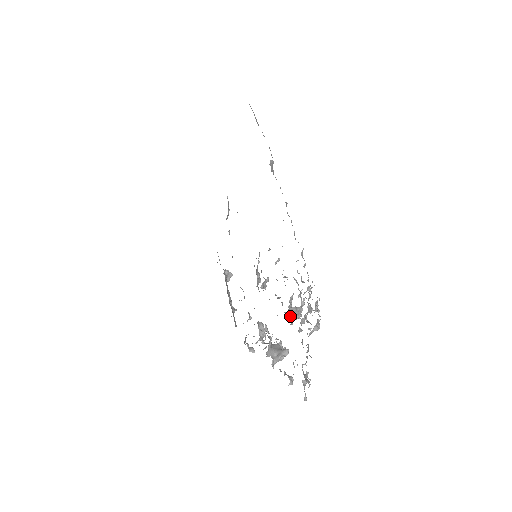
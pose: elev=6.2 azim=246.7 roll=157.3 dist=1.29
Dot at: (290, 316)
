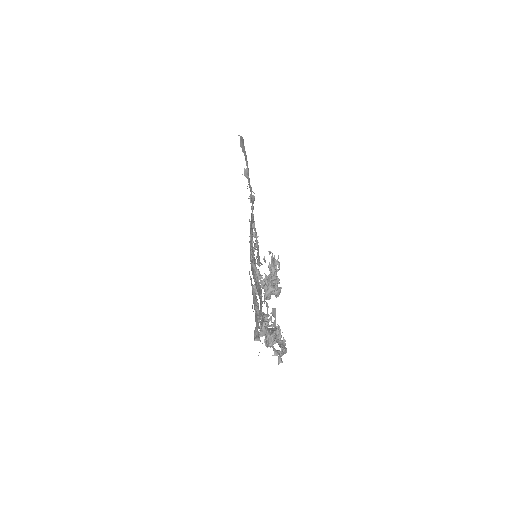
Dot at: (264, 290)
